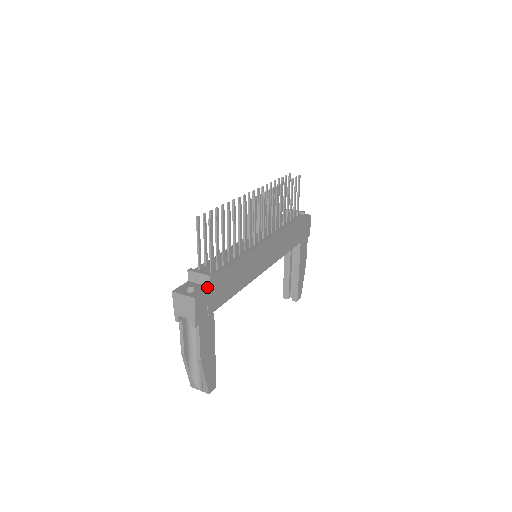
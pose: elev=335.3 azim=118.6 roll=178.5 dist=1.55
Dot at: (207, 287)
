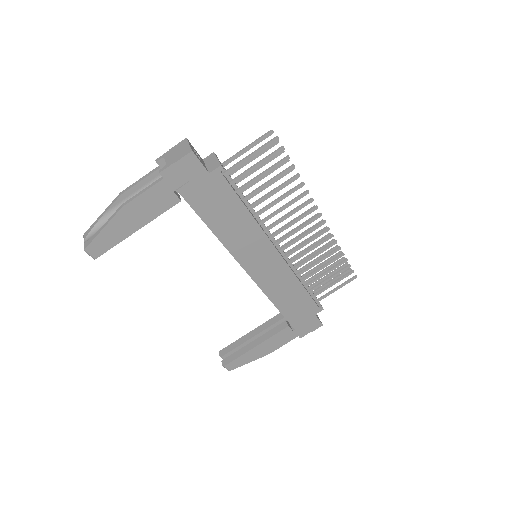
Dot at: (208, 170)
